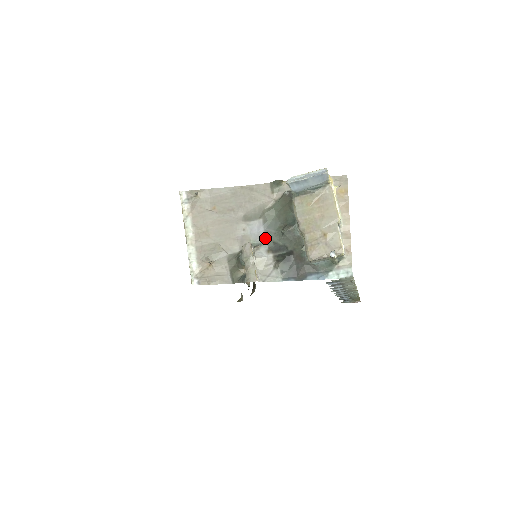
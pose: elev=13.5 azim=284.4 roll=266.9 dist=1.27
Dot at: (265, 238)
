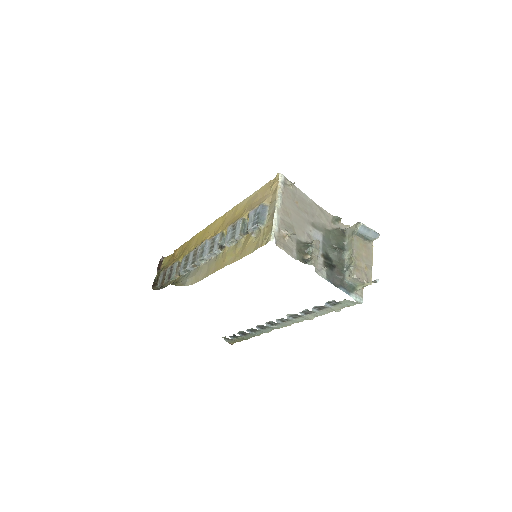
Dot at: (322, 246)
